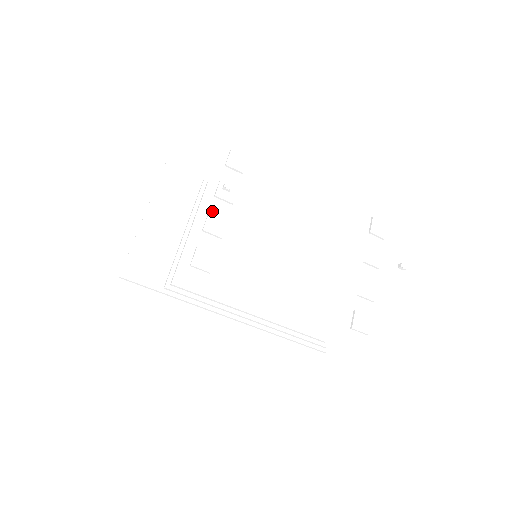
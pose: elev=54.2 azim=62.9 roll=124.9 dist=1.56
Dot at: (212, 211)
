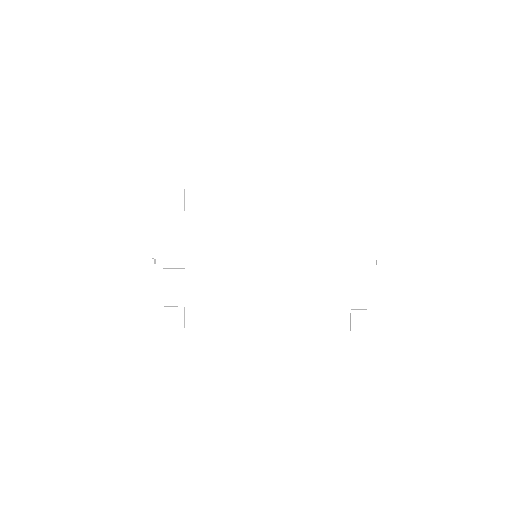
Dot at: (199, 226)
